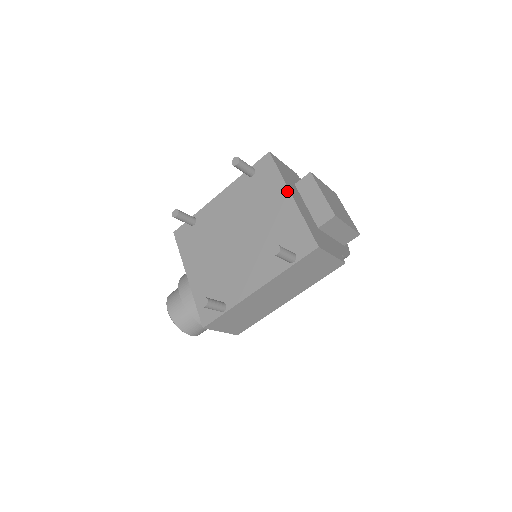
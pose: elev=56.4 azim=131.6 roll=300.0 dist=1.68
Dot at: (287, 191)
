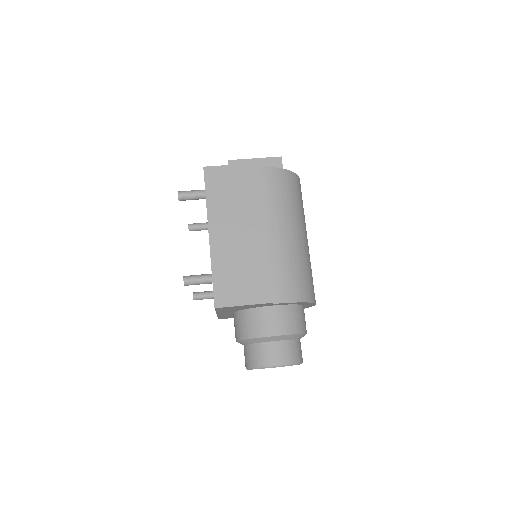
Dot at: occluded
